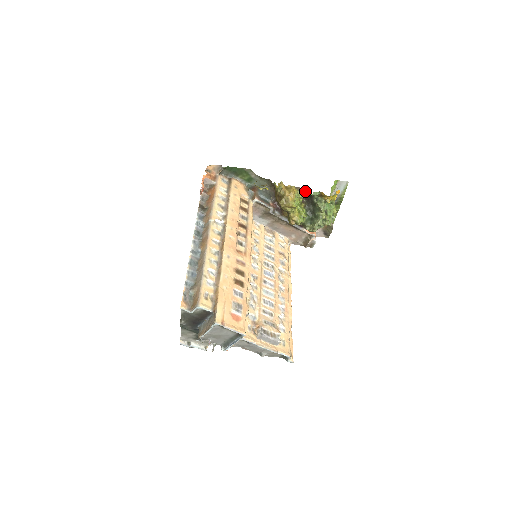
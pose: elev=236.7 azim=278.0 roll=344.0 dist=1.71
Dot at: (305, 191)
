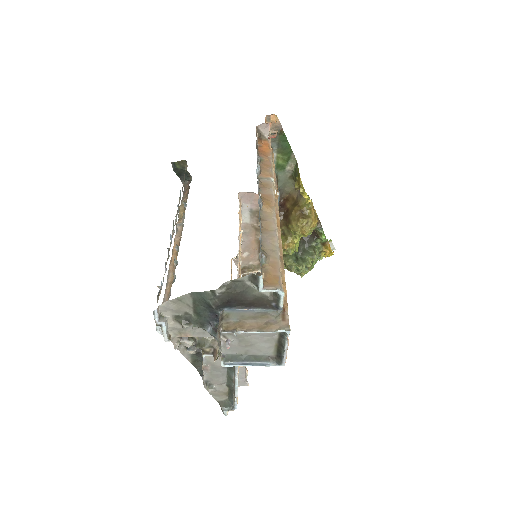
Dot at: (322, 229)
